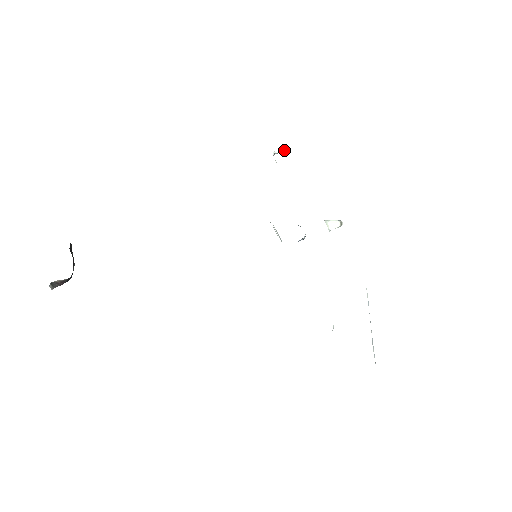
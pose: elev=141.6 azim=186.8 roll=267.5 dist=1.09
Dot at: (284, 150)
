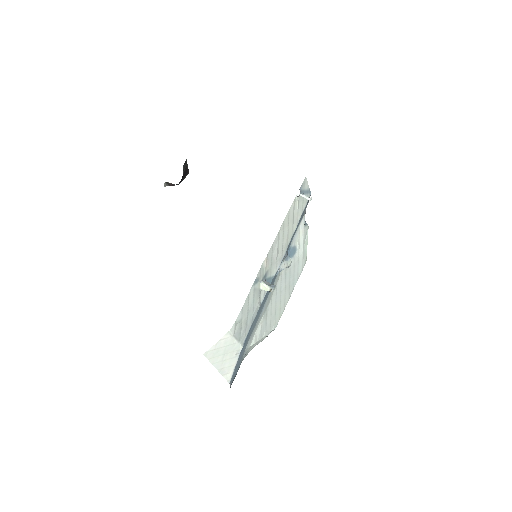
Dot at: (307, 197)
